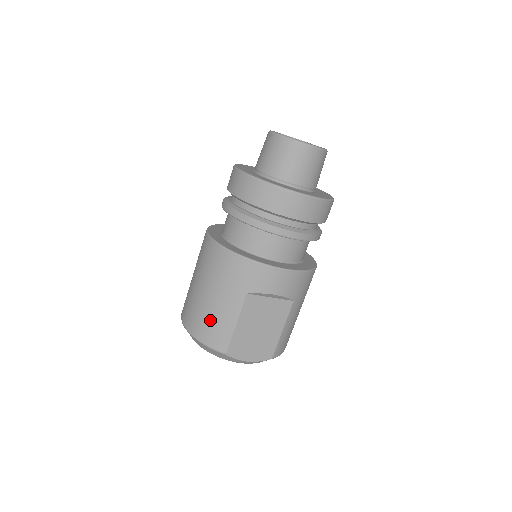
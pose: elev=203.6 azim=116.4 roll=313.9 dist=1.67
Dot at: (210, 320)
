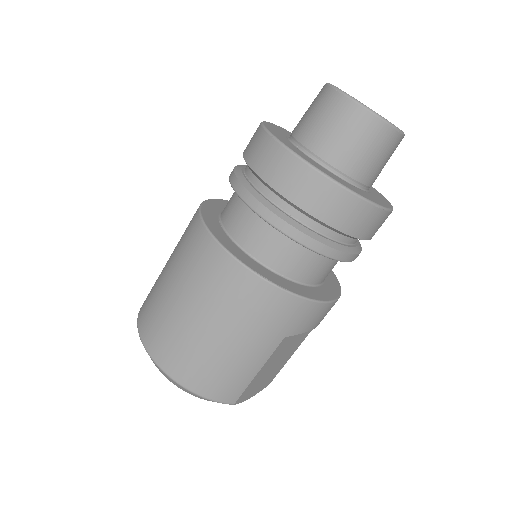
Dot at: (221, 370)
